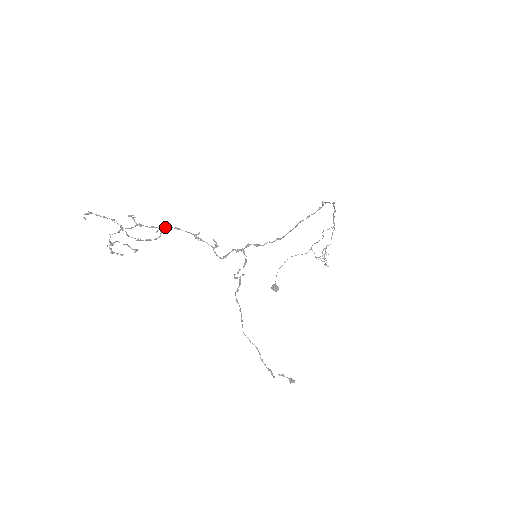
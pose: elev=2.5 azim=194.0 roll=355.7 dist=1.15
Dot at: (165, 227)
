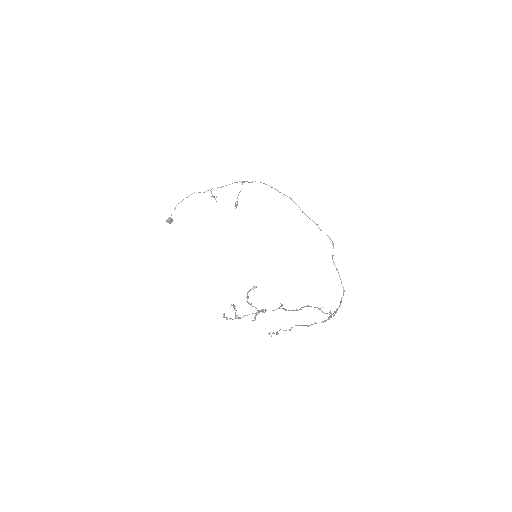
Dot at: (302, 307)
